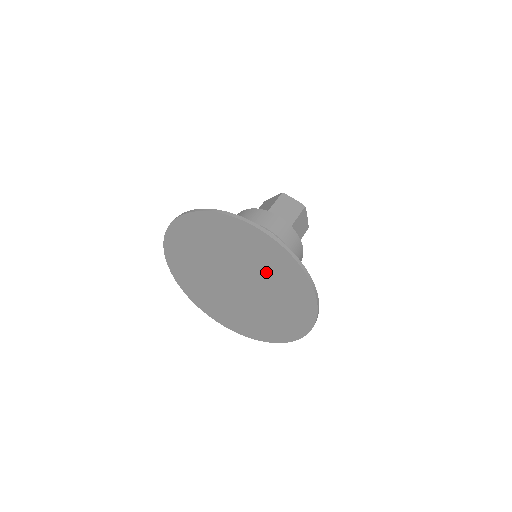
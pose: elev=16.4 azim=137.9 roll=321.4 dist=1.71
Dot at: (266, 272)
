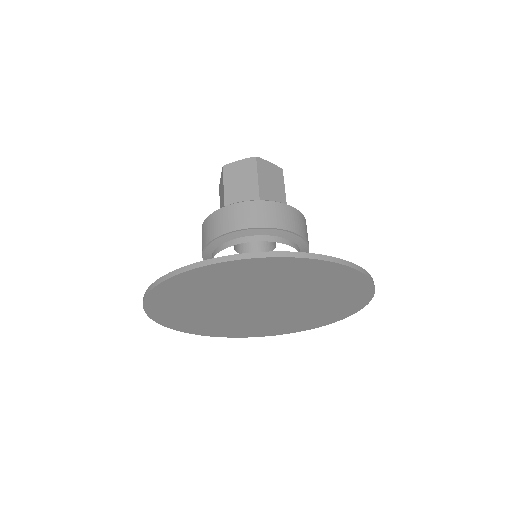
Dot at: (318, 295)
